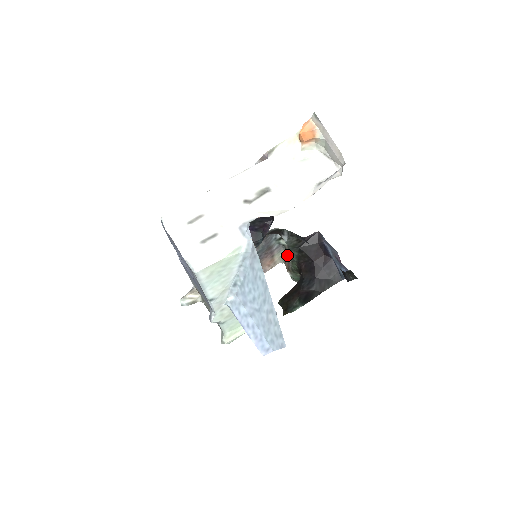
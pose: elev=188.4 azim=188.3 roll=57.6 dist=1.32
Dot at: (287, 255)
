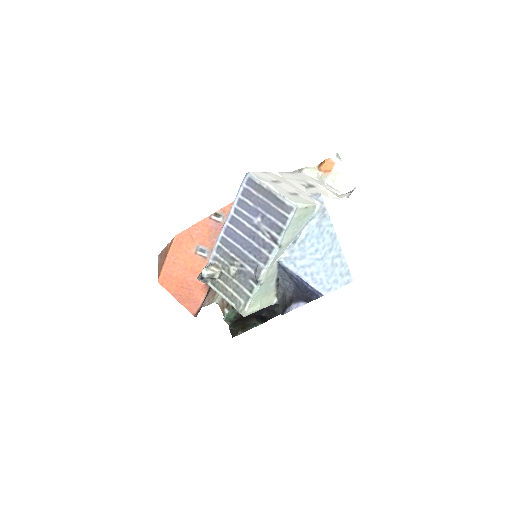
Dot at: occluded
